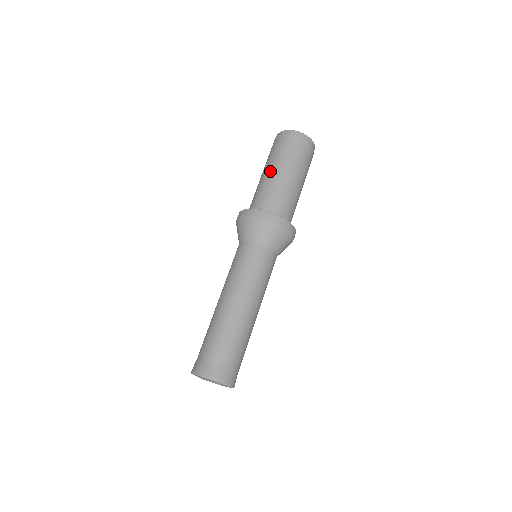
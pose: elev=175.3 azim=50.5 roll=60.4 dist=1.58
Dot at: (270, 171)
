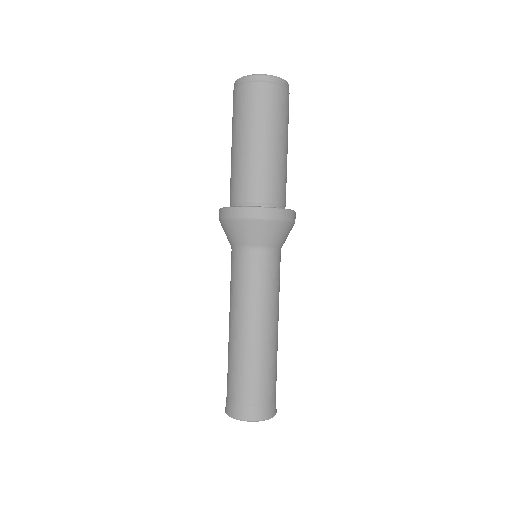
Dot at: (265, 144)
